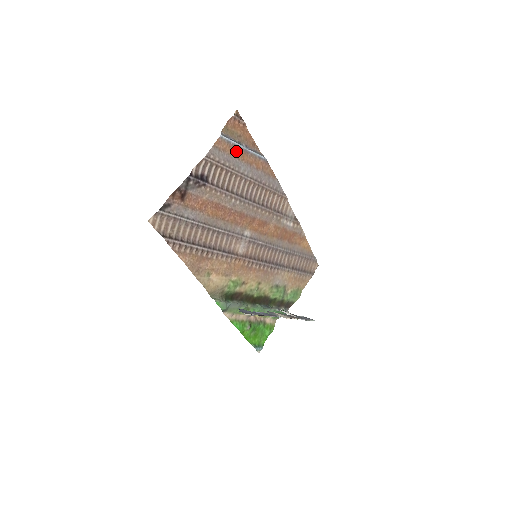
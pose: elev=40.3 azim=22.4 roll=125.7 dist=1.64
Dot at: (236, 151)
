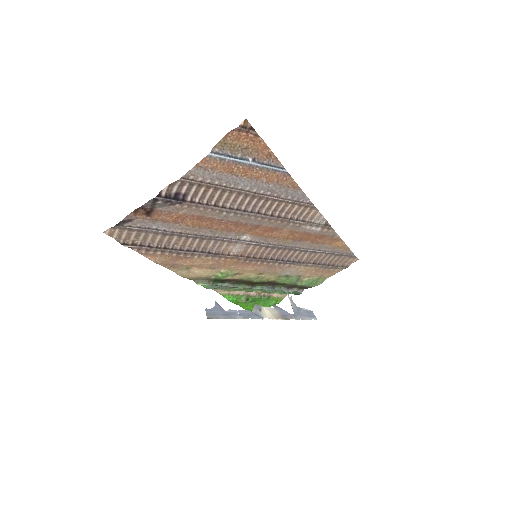
Dot at: (234, 167)
